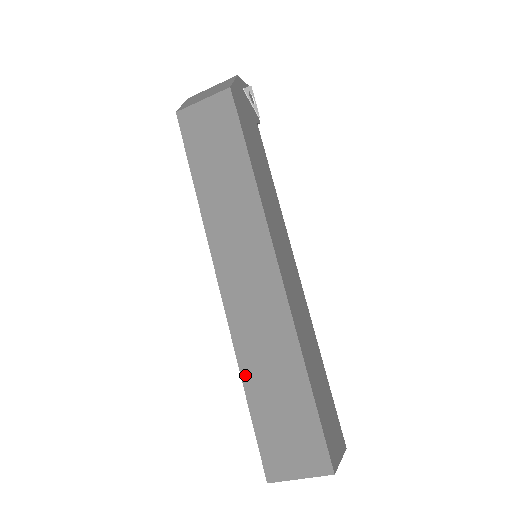
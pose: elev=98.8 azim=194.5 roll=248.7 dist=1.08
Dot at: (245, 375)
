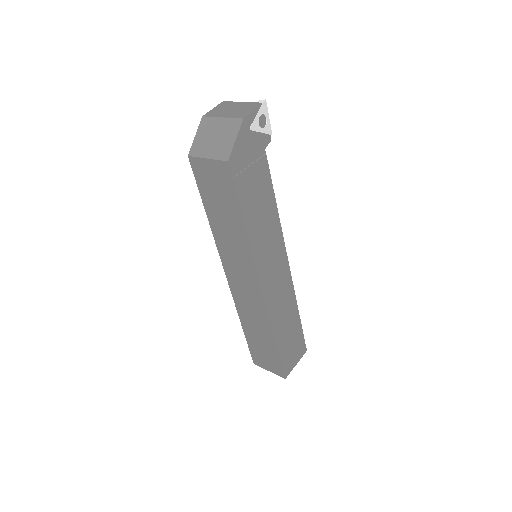
Dot at: (243, 323)
